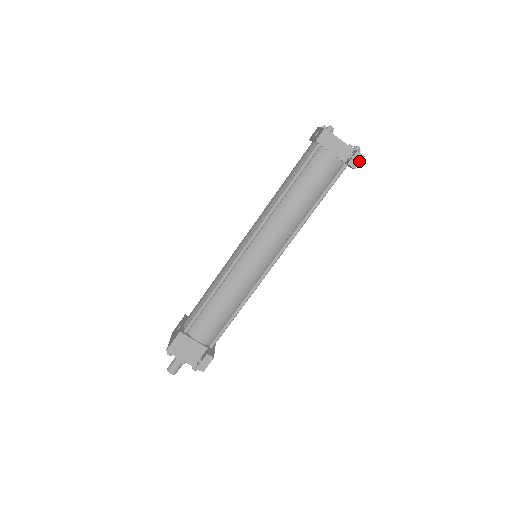
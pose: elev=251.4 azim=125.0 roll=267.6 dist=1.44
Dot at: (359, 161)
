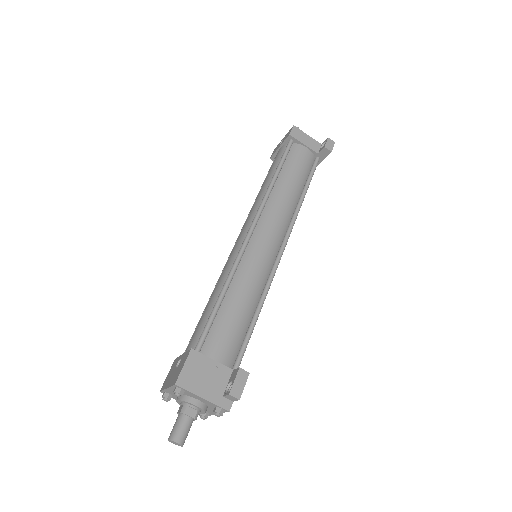
Dot at: (332, 146)
